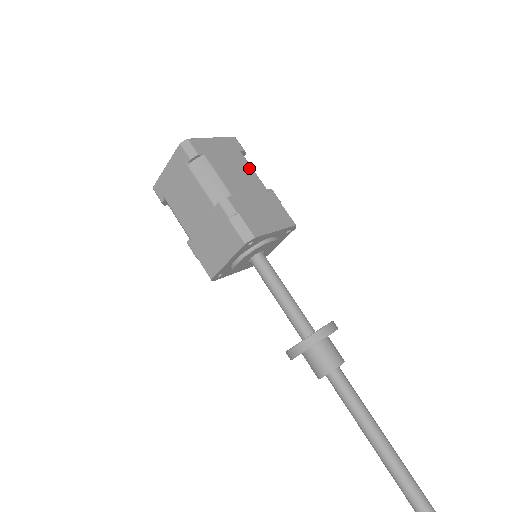
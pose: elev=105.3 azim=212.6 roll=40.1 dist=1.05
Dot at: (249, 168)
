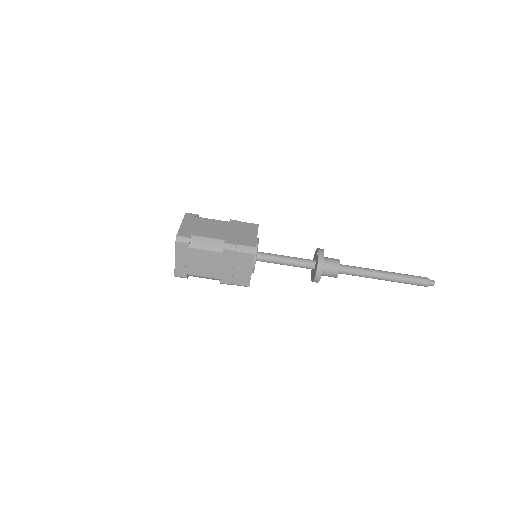
Dot at: (211, 220)
